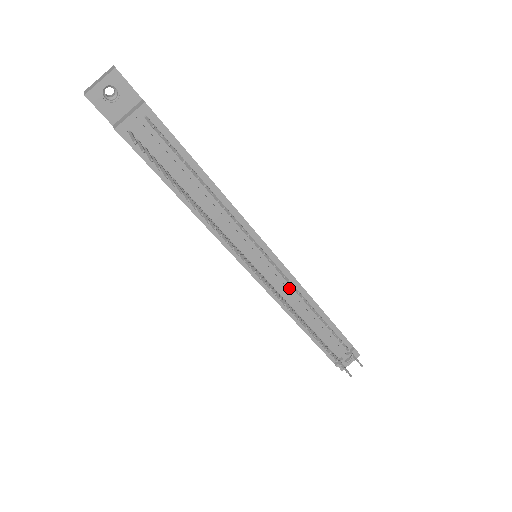
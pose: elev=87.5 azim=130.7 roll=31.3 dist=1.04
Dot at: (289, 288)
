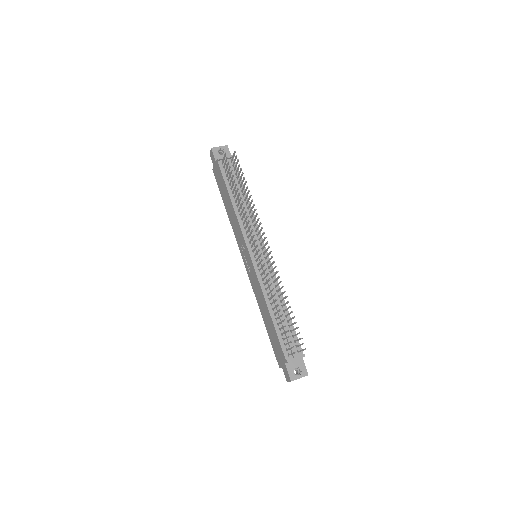
Dot at: occluded
